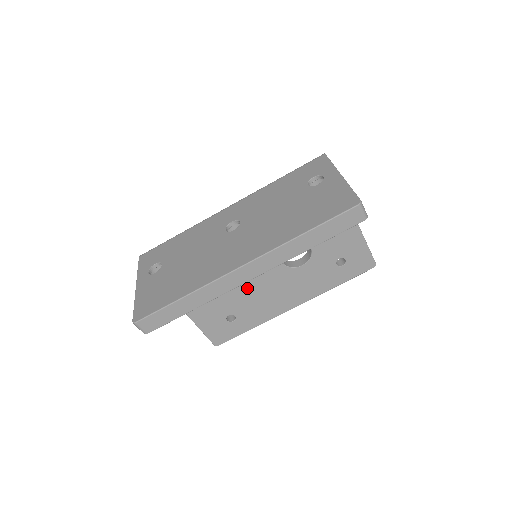
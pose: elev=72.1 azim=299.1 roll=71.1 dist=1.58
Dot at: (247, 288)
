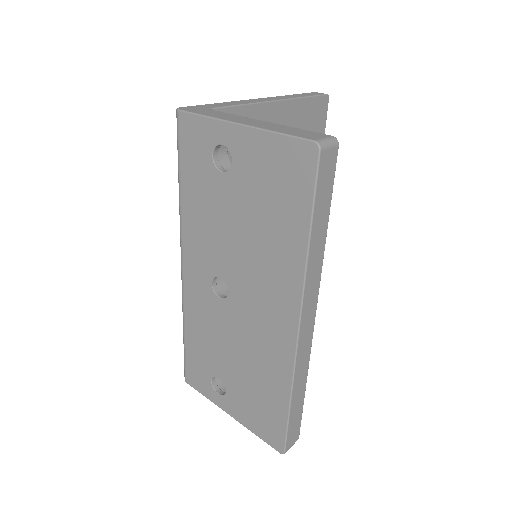
Dot at: occluded
